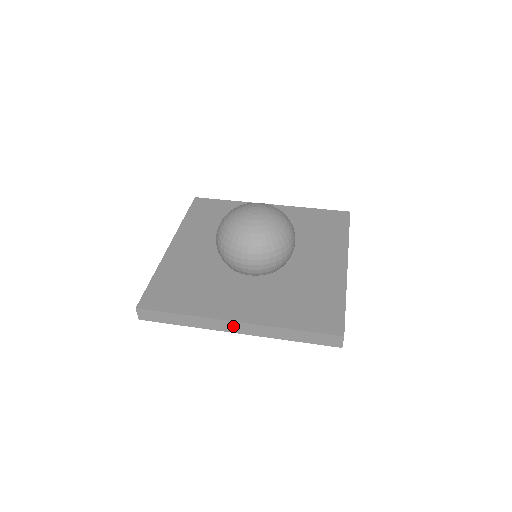
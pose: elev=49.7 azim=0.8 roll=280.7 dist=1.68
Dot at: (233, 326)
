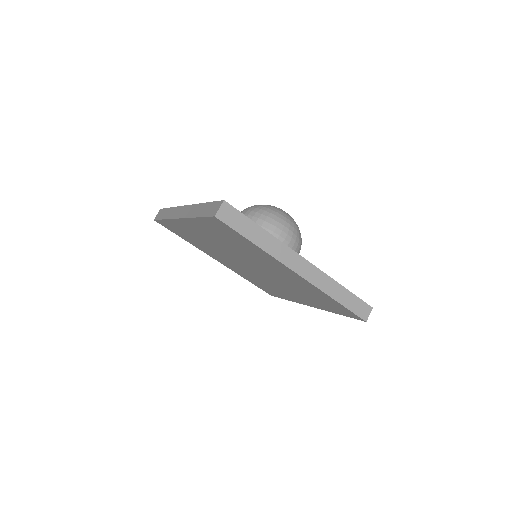
Dot at: (300, 264)
